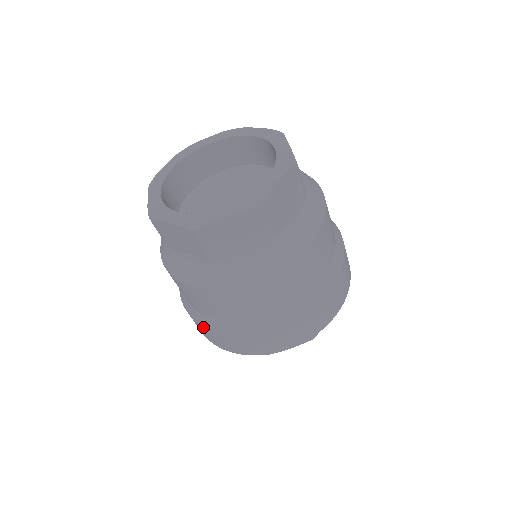
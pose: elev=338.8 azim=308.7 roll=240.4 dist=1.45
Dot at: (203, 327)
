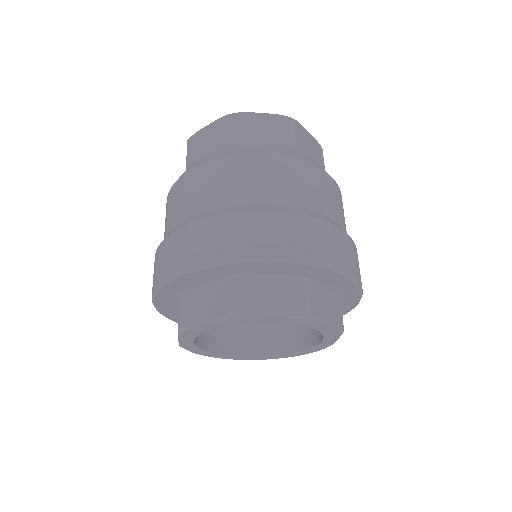
Dot at: (261, 216)
